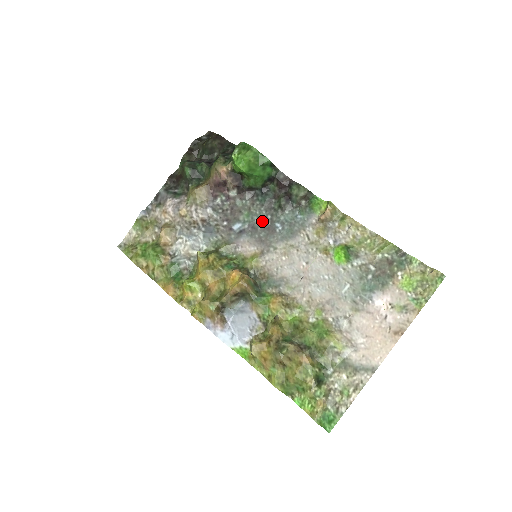
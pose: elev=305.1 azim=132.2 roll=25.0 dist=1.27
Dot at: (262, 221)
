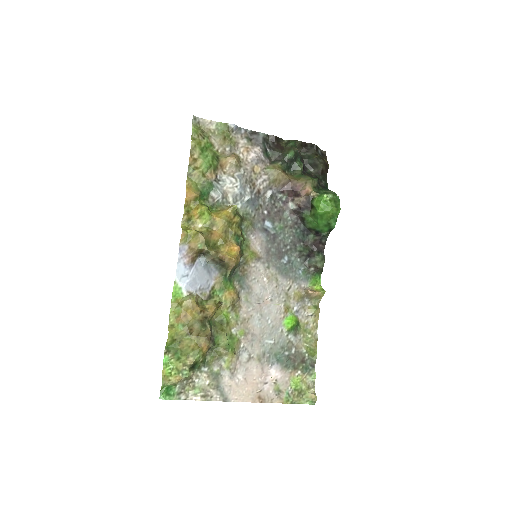
Dot at: (283, 243)
